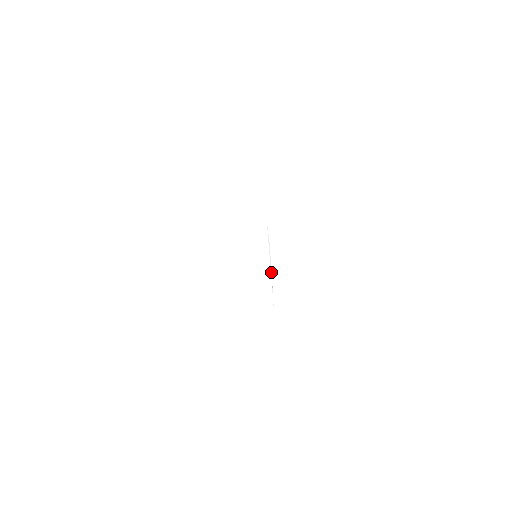
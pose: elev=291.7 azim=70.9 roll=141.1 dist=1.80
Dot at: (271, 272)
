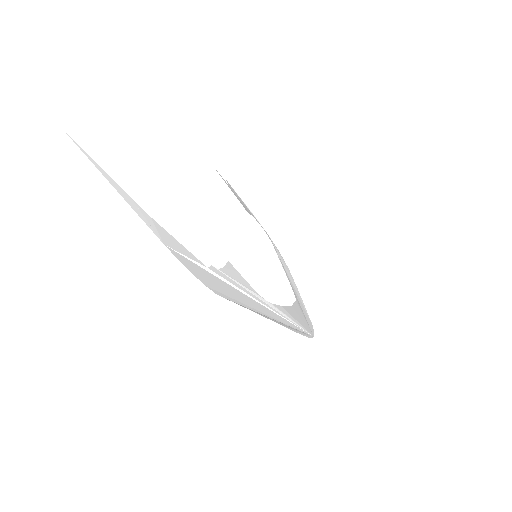
Dot at: (257, 300)
